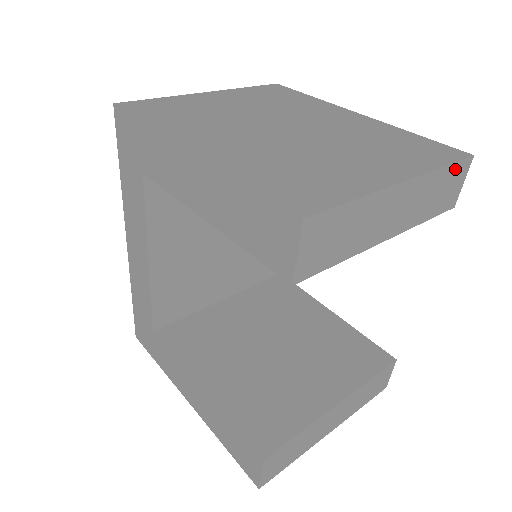
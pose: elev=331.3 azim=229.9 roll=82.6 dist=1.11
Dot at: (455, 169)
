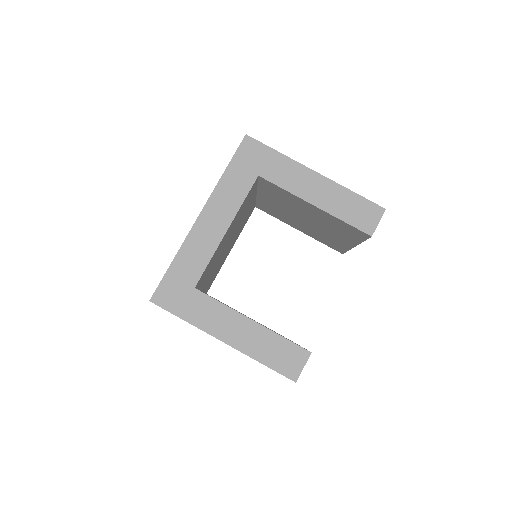
Dot at: occluded
